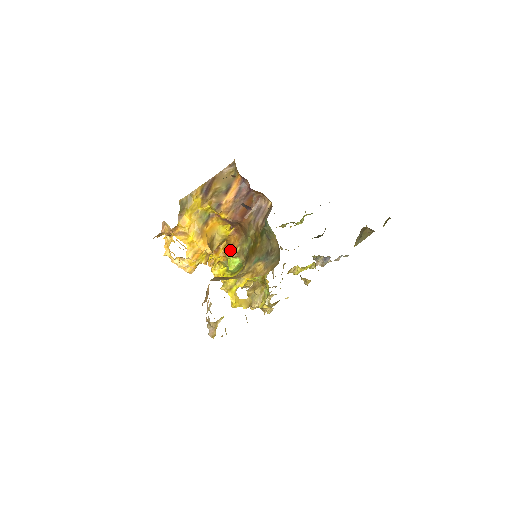
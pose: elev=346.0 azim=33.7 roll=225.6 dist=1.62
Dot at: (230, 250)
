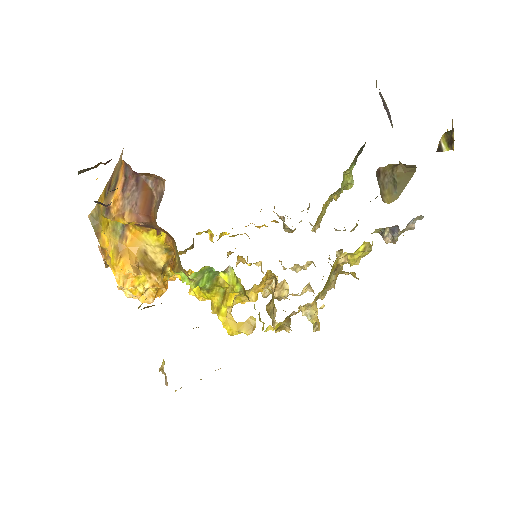
Dot at: (174, 262)
